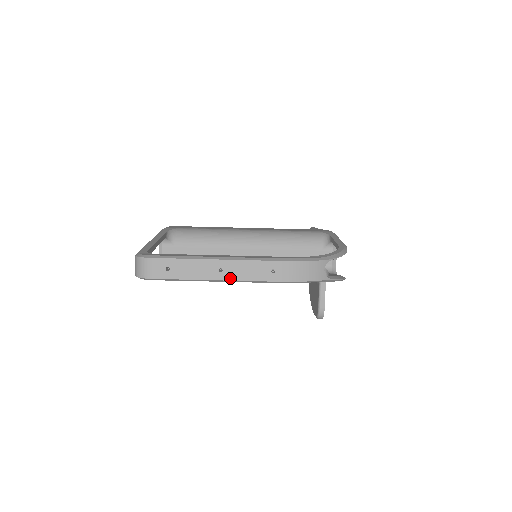
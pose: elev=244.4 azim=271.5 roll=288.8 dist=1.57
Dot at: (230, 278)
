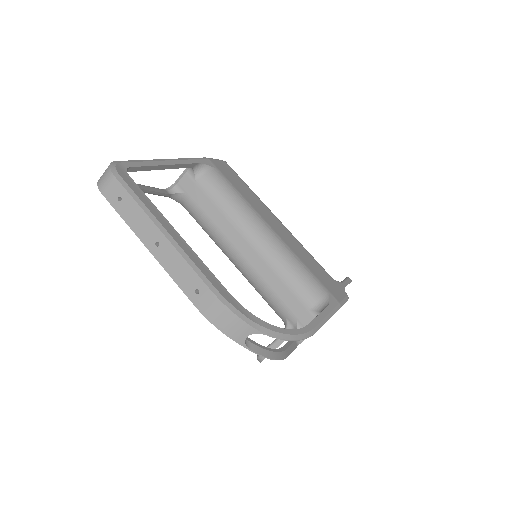
Dot at: (159, 259)
